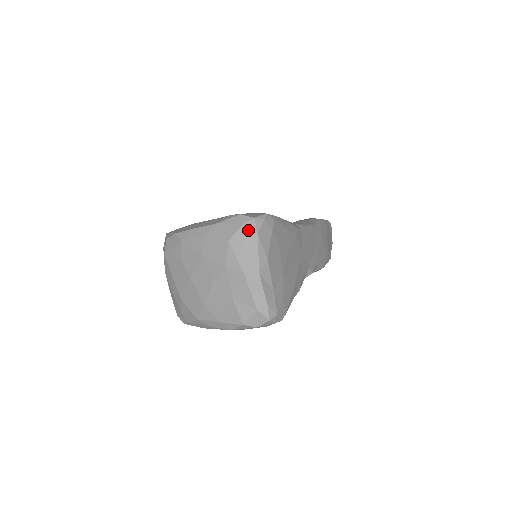
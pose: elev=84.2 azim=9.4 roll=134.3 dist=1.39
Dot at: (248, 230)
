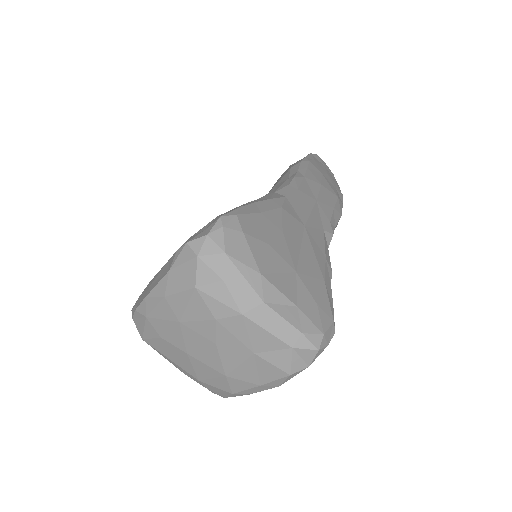
Dot at: (210, 257)
